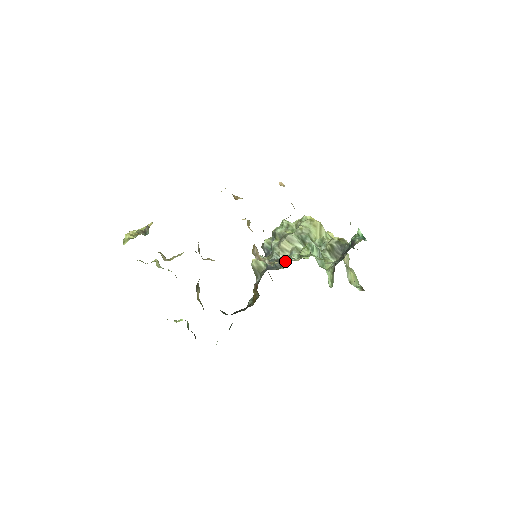
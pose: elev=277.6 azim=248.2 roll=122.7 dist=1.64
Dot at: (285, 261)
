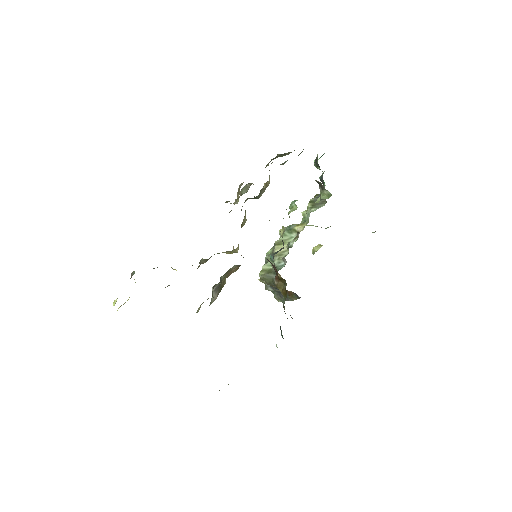
Dot at: (282, 232)
